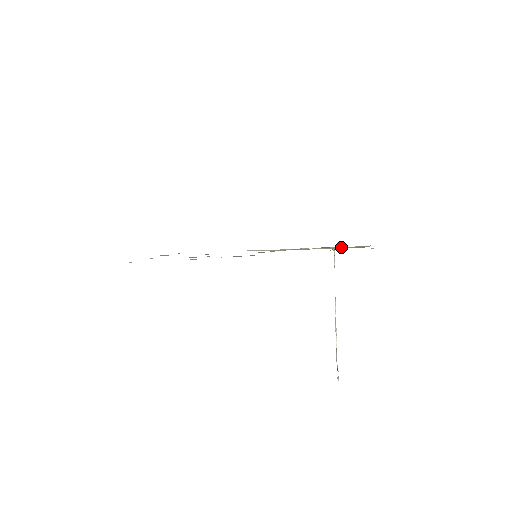
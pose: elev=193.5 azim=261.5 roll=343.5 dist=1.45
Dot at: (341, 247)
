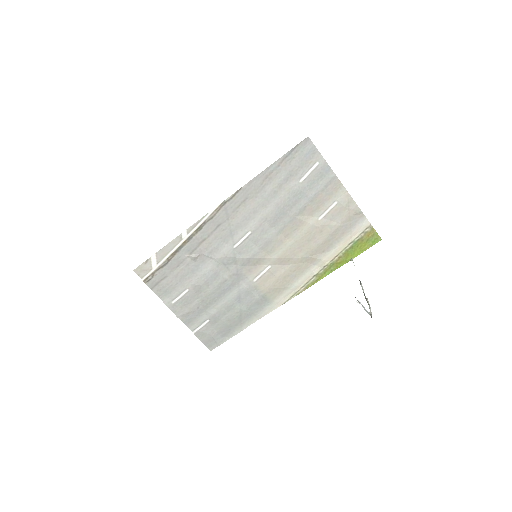
Dot at: (348, 242)
